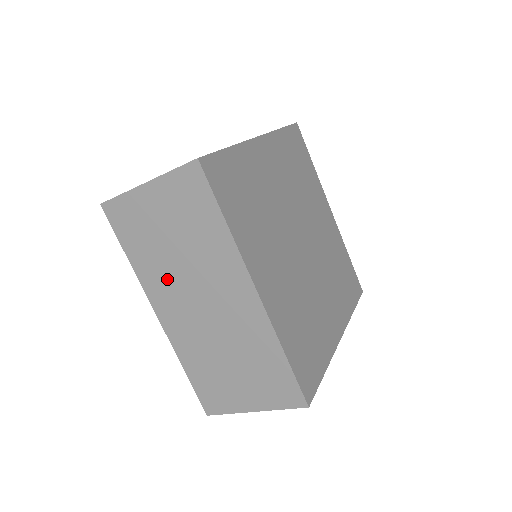
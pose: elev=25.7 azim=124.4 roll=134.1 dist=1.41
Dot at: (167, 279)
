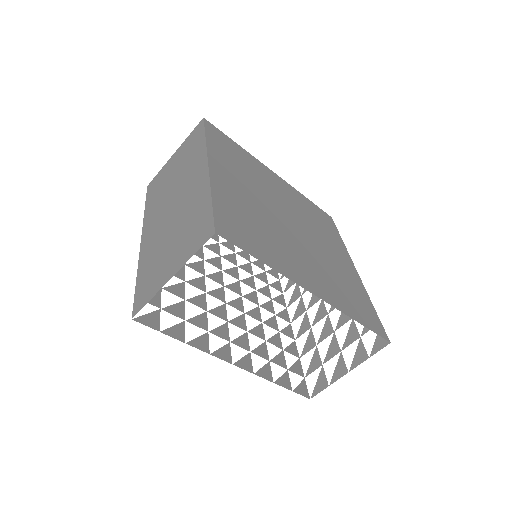
Dot at: (160, 204)
